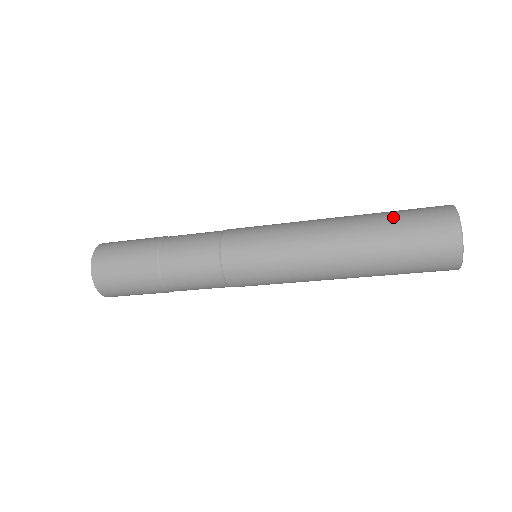
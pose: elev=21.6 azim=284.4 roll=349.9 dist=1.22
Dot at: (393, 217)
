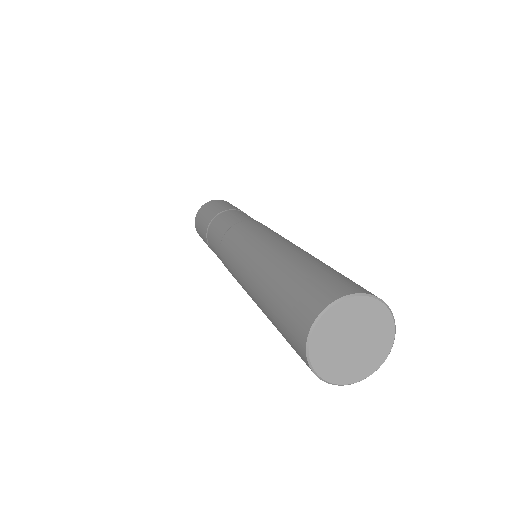
Dot at: (294, 275)
